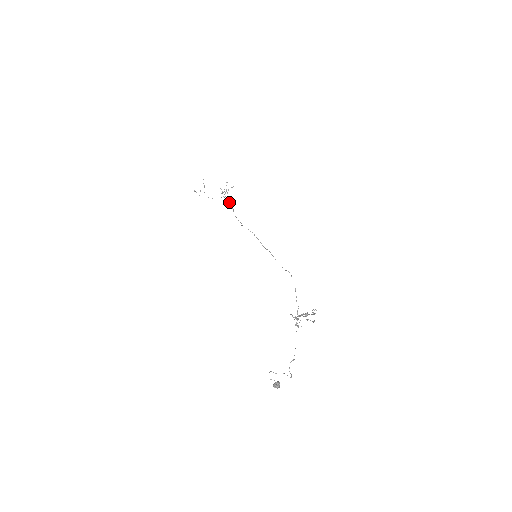
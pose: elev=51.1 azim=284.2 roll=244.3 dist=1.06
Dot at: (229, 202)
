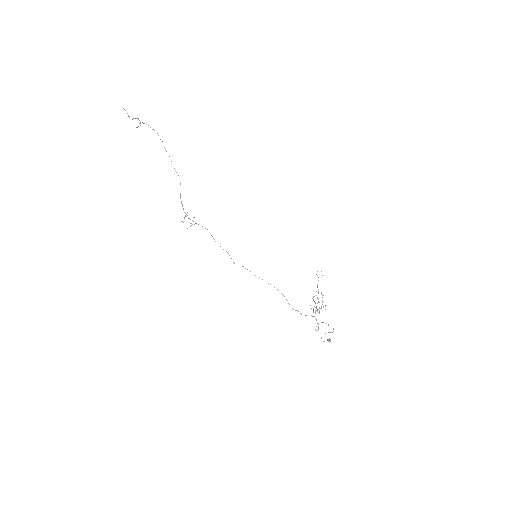
Dot at: occluded
